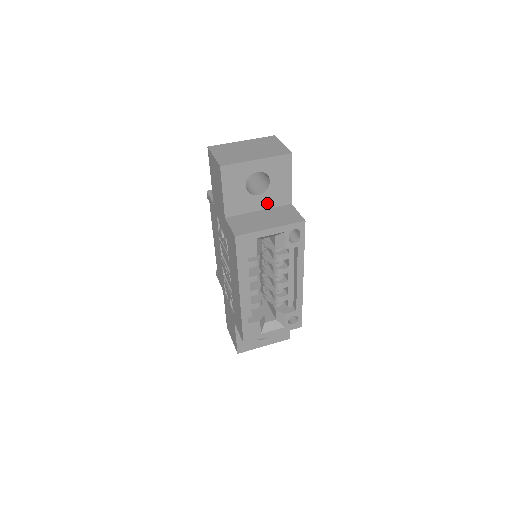
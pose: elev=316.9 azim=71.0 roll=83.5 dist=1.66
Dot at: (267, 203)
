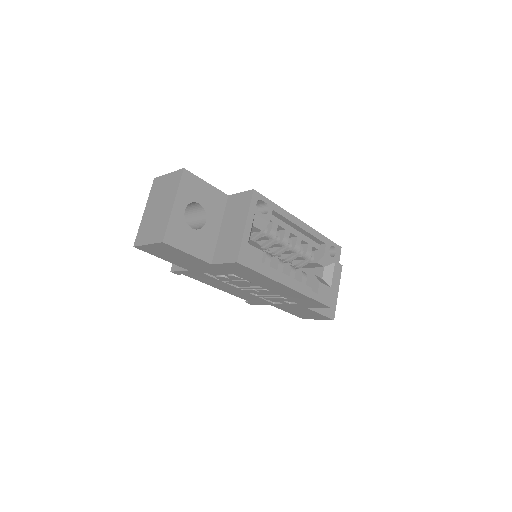
Dot at: (217, 218)
